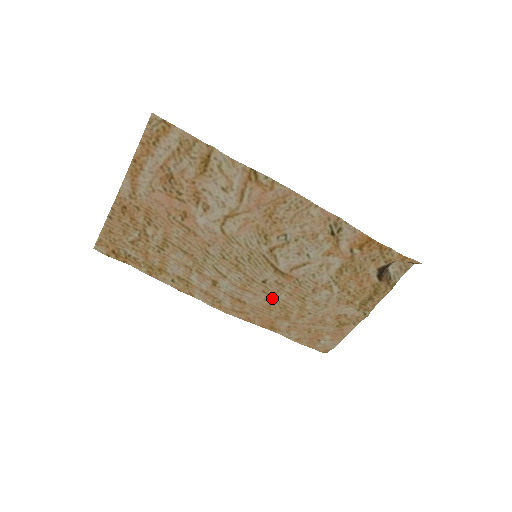
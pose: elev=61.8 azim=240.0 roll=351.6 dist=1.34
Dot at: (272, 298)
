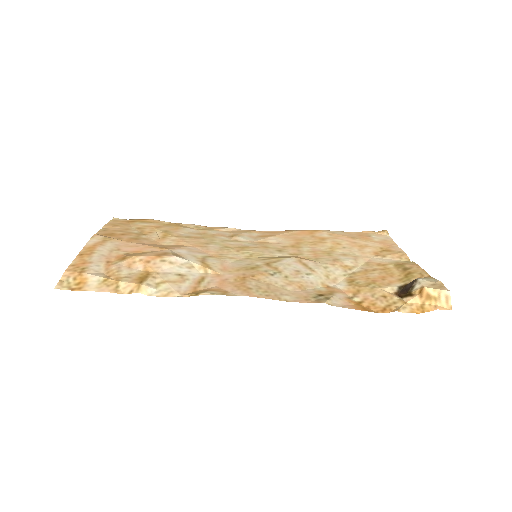
Dot at: (296, 245)
